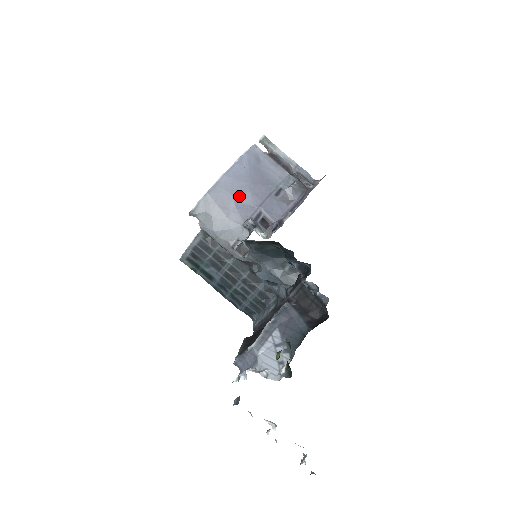
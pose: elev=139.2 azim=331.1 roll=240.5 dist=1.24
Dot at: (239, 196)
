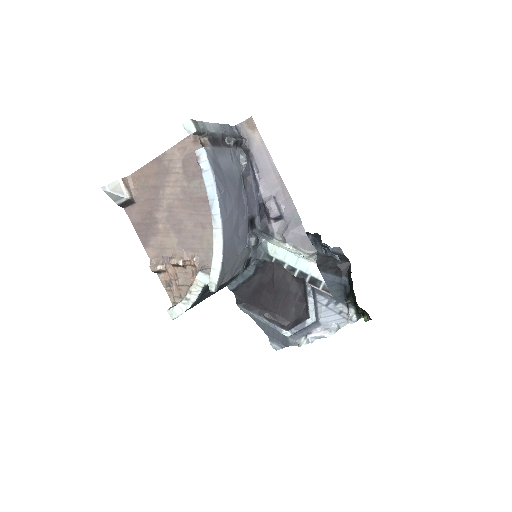
Dot at: (236, 227)
